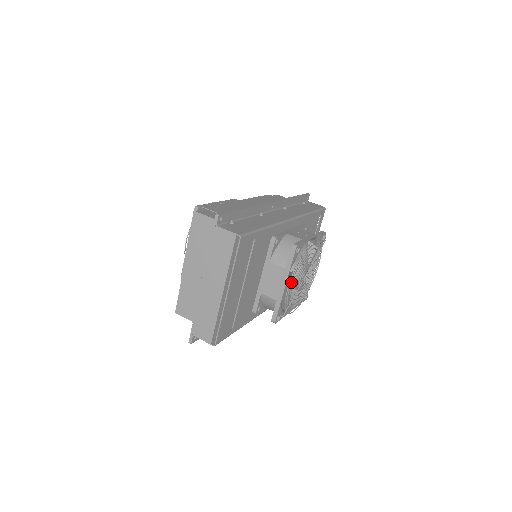
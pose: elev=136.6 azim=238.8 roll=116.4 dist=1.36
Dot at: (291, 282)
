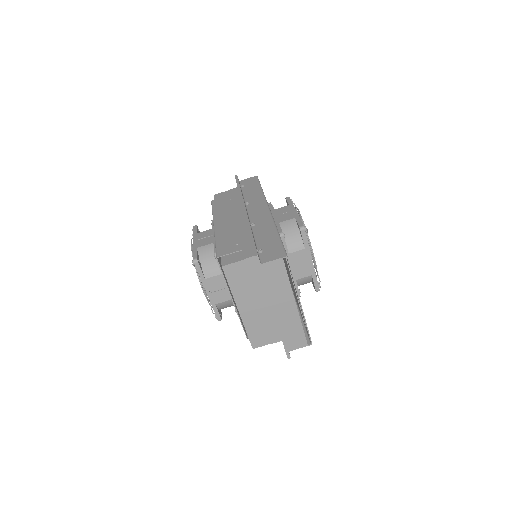
Dot at: (313, 254)
